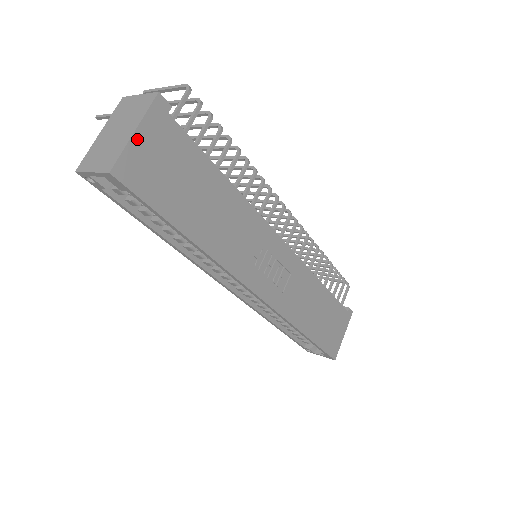
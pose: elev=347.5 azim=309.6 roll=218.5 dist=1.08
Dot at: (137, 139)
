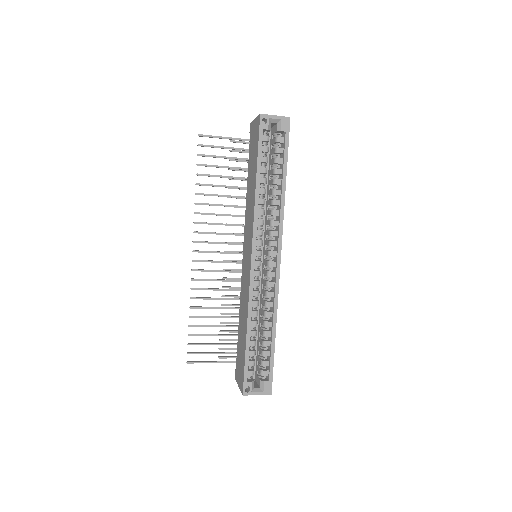
Dot at: occluded
